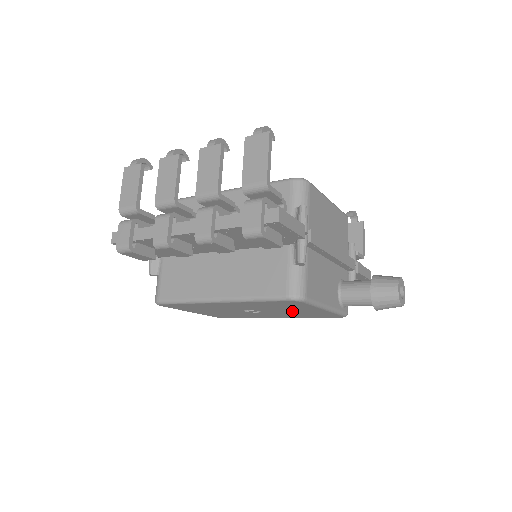
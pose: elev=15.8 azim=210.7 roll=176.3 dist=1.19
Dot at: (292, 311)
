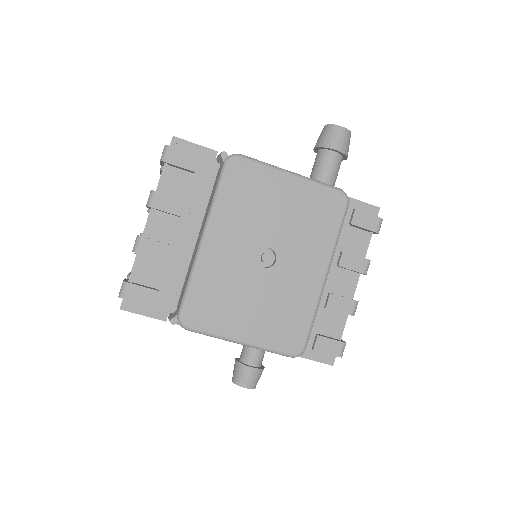
Dot at: (285, 215)
